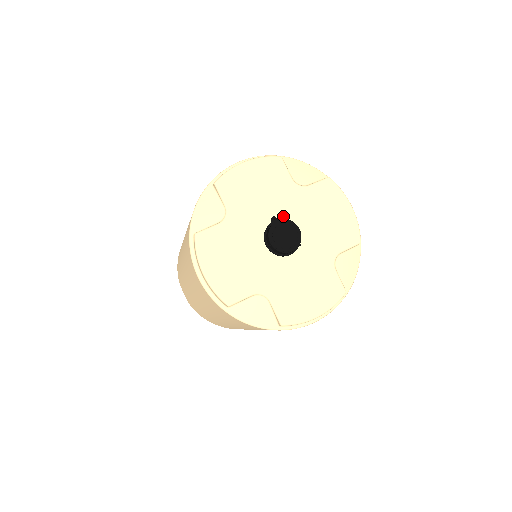
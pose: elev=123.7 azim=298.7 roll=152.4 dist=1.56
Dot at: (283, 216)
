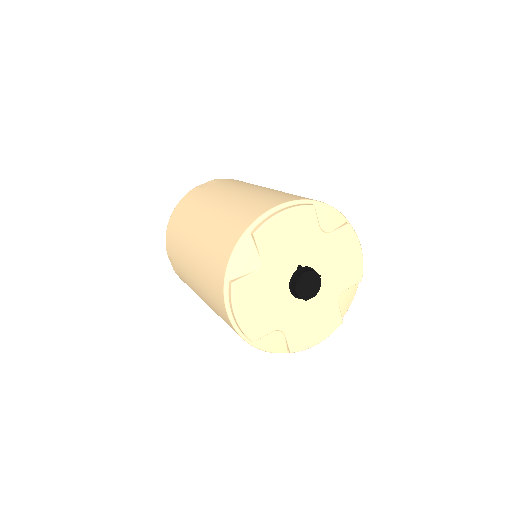
Dot at: (307, 262)
